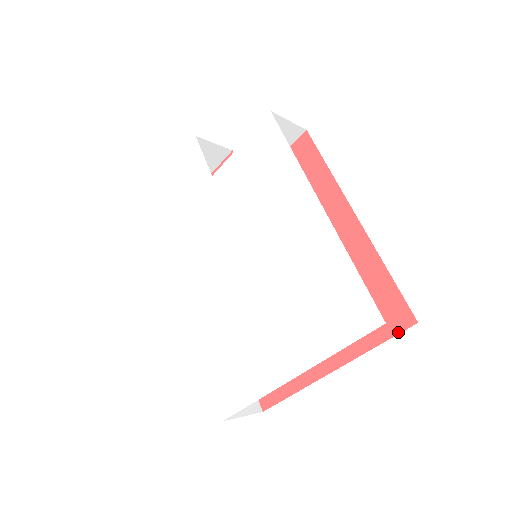
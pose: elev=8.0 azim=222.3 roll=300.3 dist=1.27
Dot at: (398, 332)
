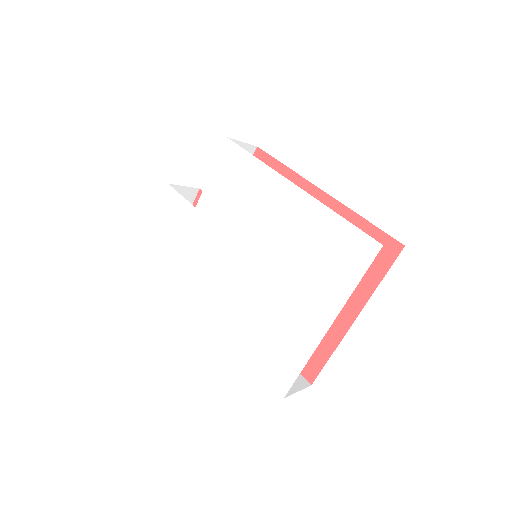
Dot at: (393, 261)
